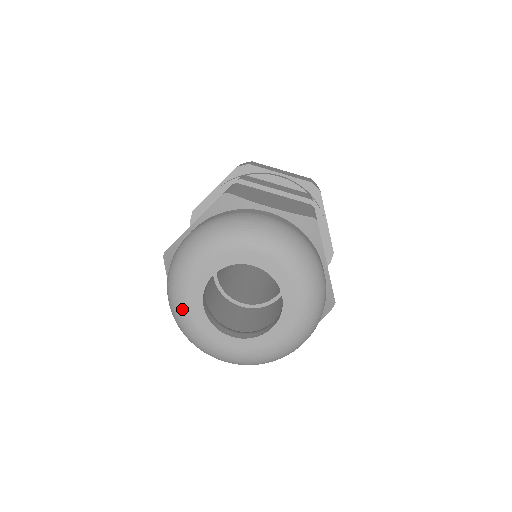
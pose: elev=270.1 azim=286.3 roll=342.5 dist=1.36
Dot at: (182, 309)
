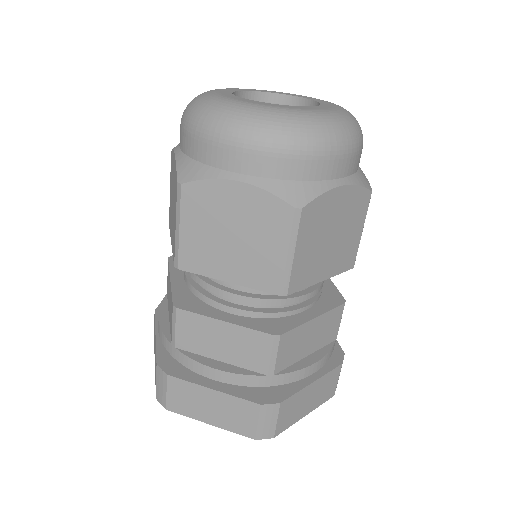
Dot at: (206, 93)
